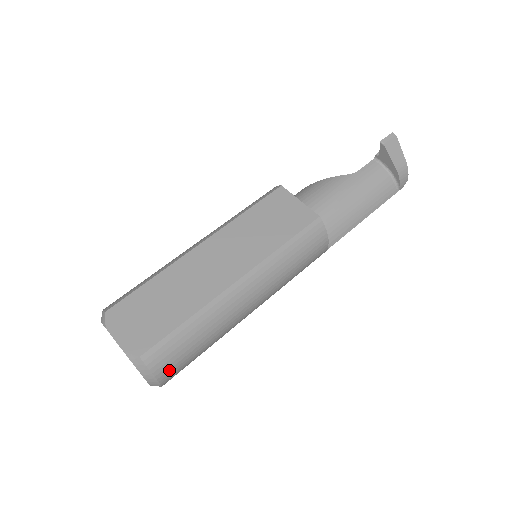
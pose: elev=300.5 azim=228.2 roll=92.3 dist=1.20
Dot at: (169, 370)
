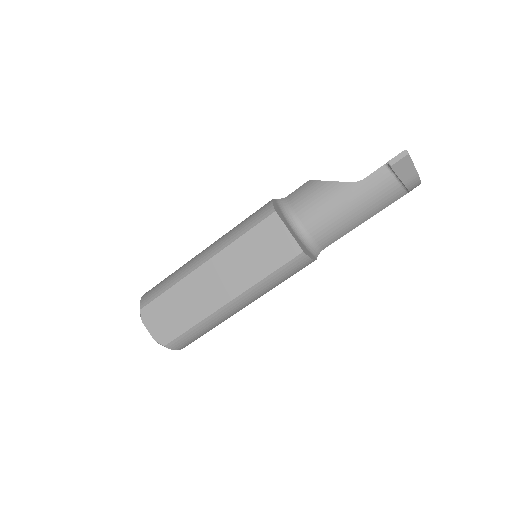
Dot at: (187, 345)
